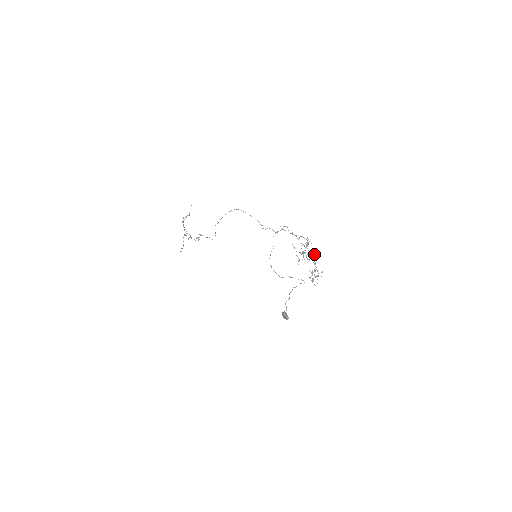
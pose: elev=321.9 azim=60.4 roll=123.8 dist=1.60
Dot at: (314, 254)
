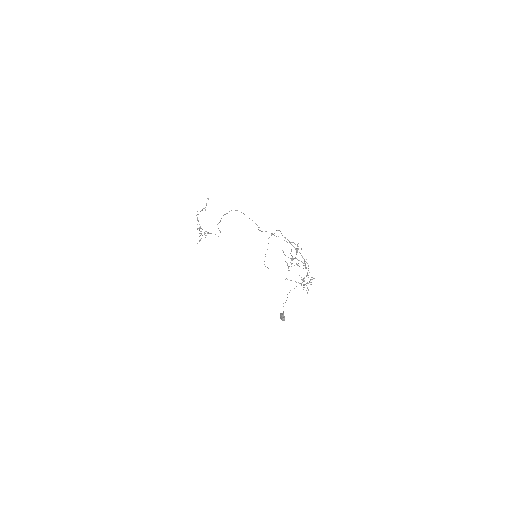
Dot at: occluded
